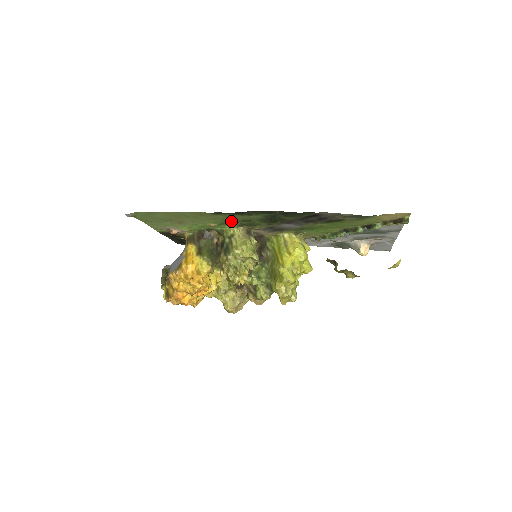
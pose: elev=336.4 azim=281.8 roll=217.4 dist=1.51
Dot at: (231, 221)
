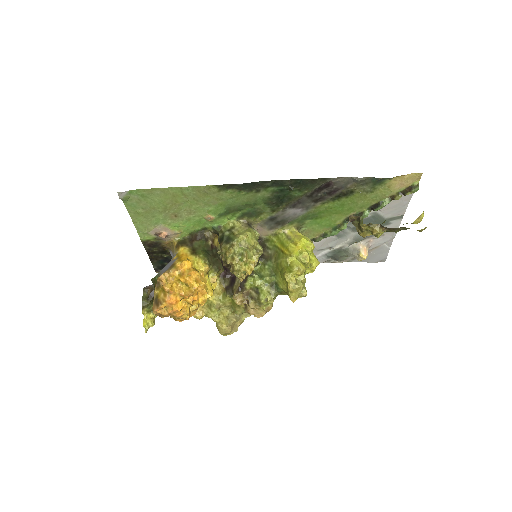
Dot at: (233, 207)
